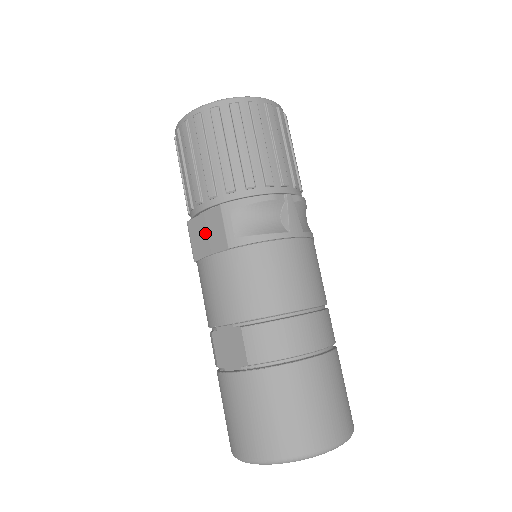
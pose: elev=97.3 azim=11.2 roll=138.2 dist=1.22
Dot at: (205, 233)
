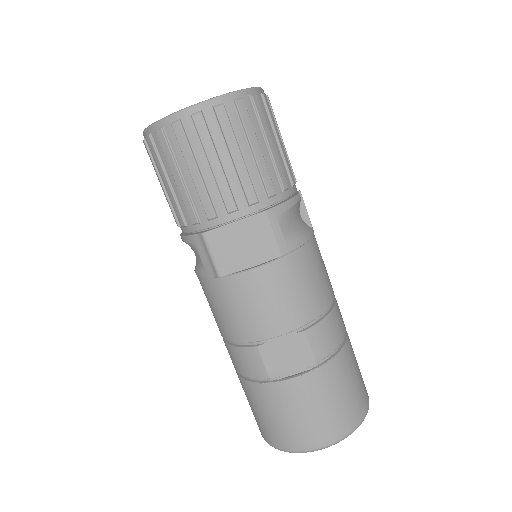
Dot at: (241, 244)
